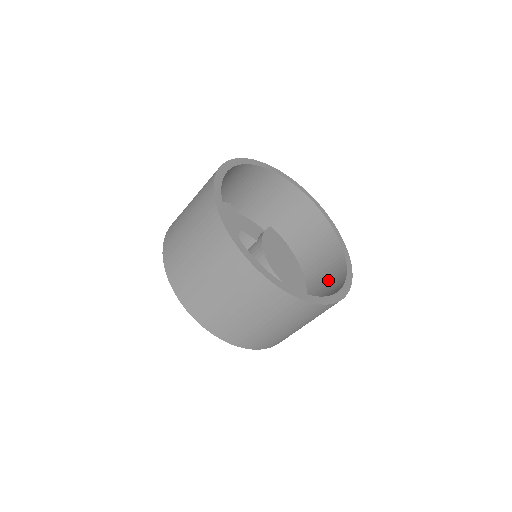
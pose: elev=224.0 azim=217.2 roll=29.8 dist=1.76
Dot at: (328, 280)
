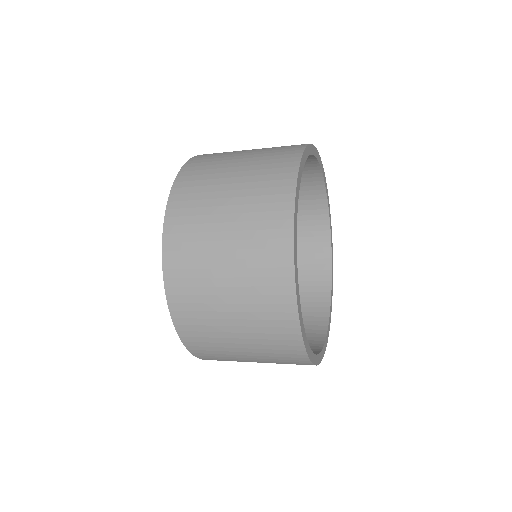
Dot at: (300, 208)
